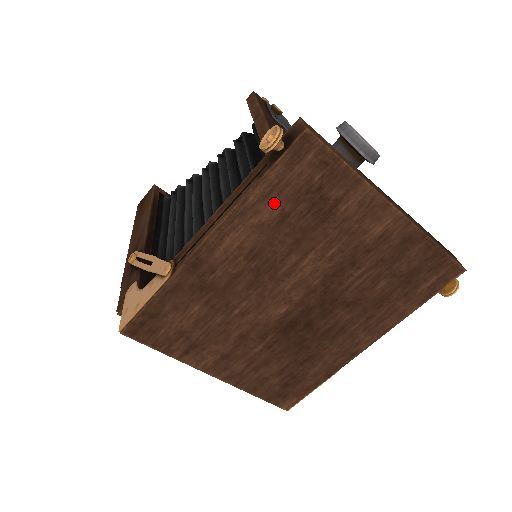
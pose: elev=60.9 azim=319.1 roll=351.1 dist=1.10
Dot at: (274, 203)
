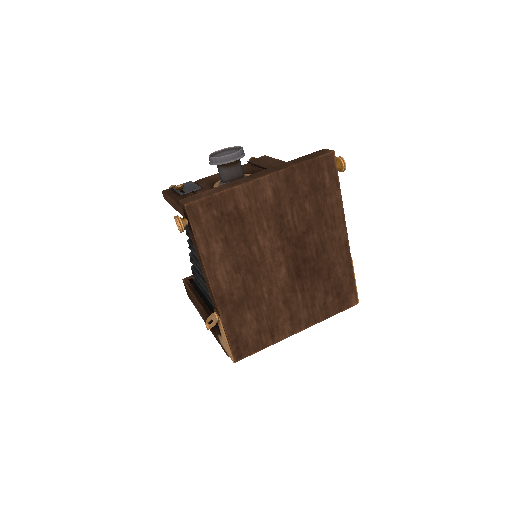
Dot at: (214, 242)
